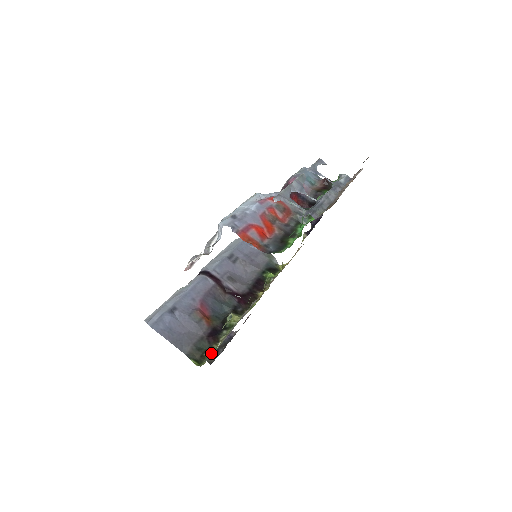
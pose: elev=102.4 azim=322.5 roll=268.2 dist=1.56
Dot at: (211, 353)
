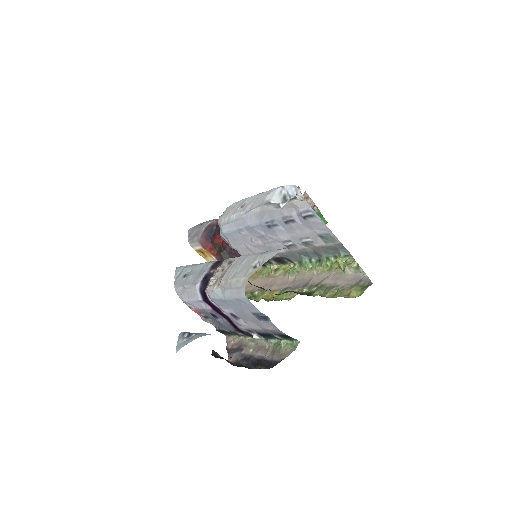
Dot at: (341, 296)
